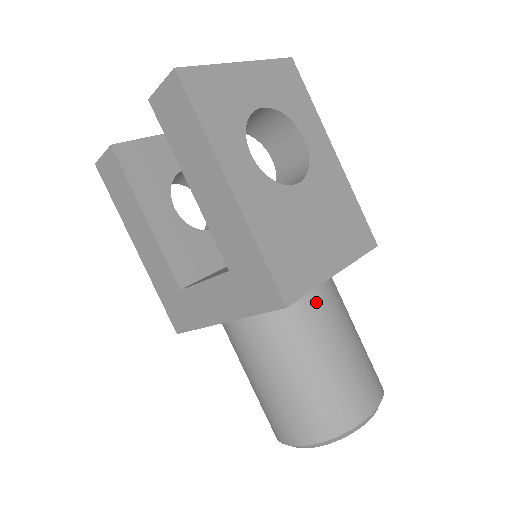
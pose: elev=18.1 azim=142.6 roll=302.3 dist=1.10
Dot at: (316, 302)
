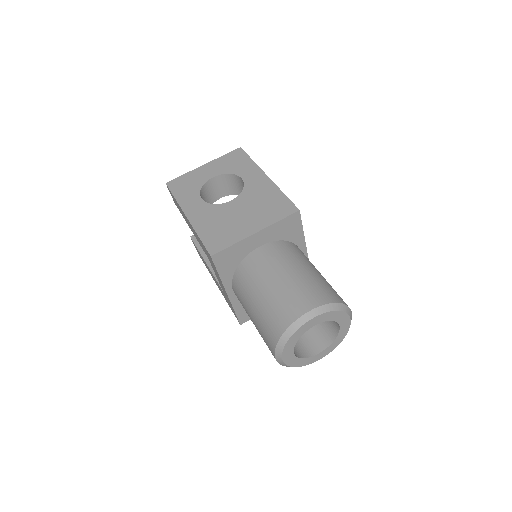
Dot at: (260, 257)
